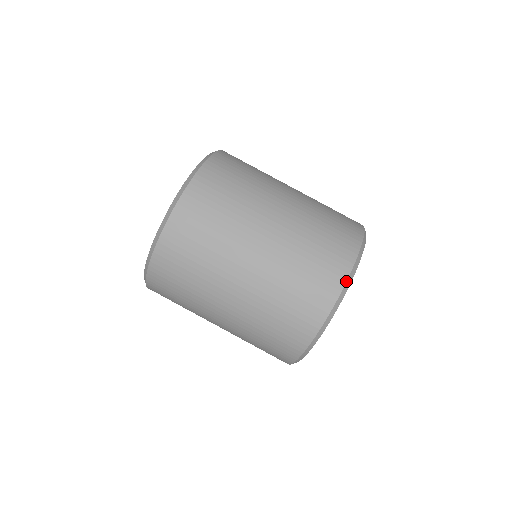
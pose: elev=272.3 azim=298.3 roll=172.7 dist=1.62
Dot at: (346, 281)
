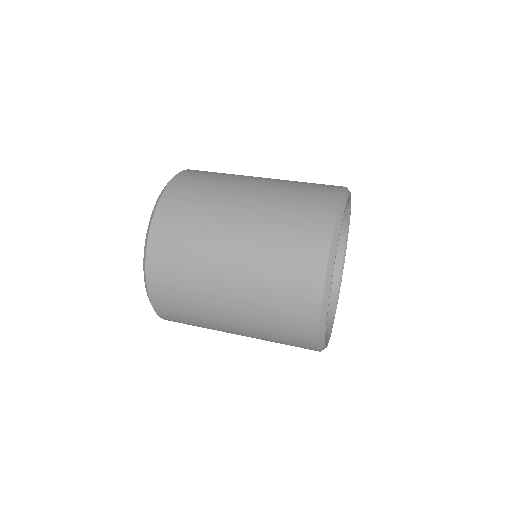
Dot at: (339, 203)
